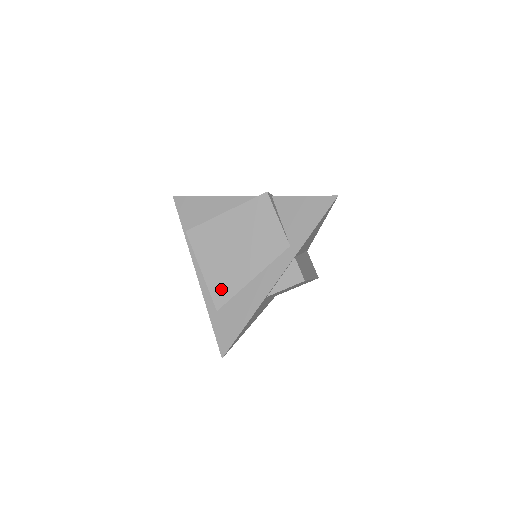
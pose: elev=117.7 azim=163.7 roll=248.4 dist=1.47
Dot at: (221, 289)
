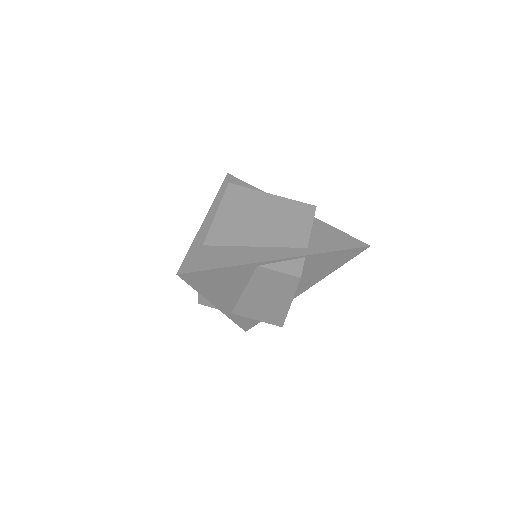
Dot at: (222, 234)
